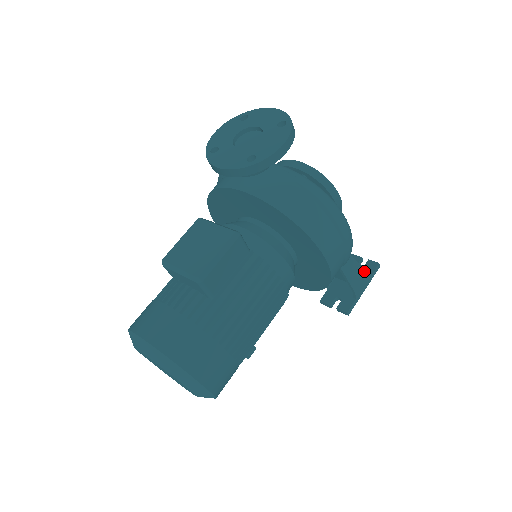
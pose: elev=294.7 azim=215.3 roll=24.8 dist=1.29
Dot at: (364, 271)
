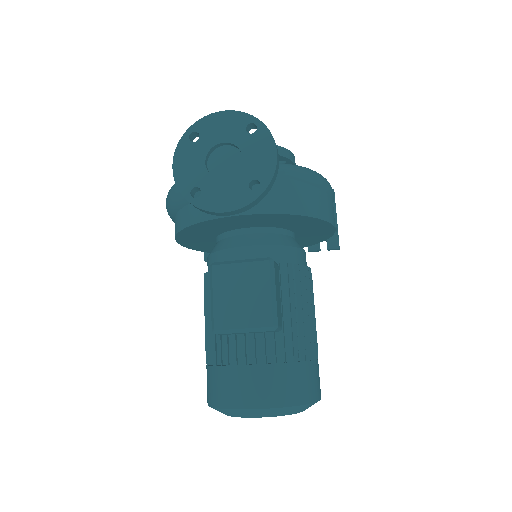
Dot at: (333, 205)
